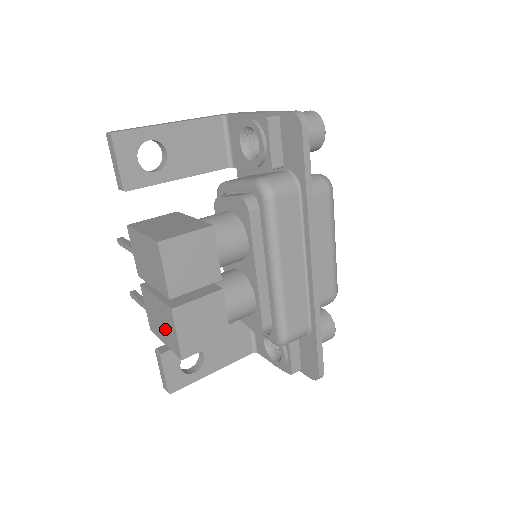
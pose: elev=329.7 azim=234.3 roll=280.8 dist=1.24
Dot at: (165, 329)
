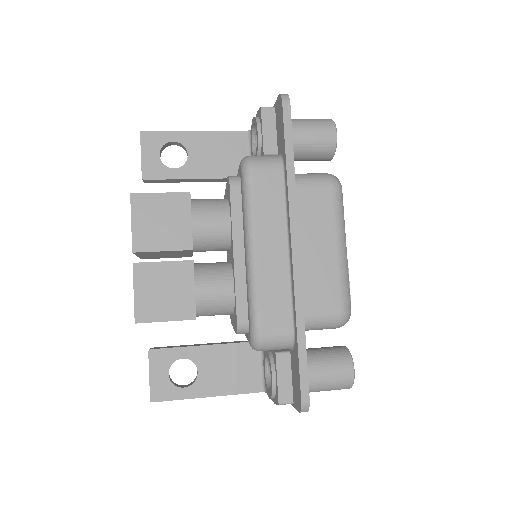
Dot at: occluded
